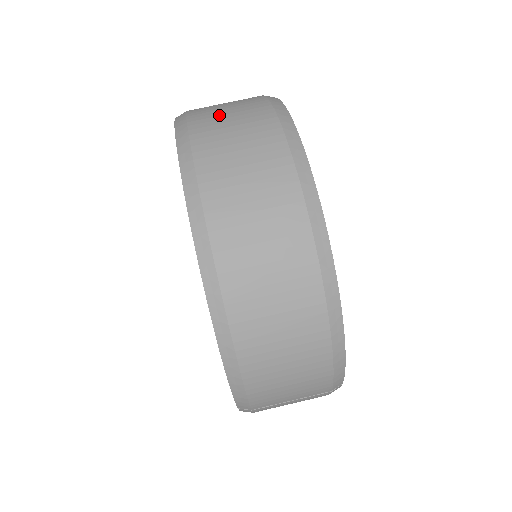
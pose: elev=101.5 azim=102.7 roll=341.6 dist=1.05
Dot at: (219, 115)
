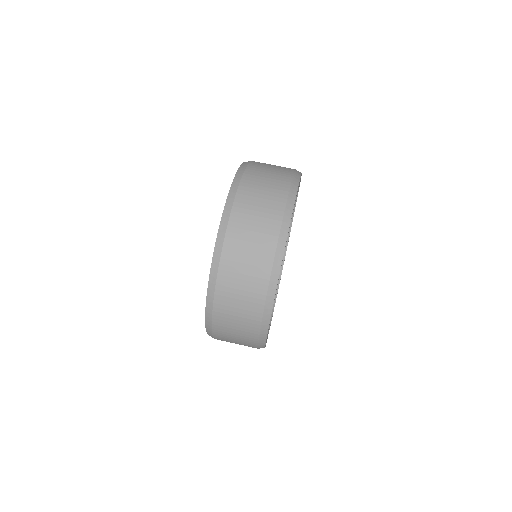
Dot at: (255, 196)
